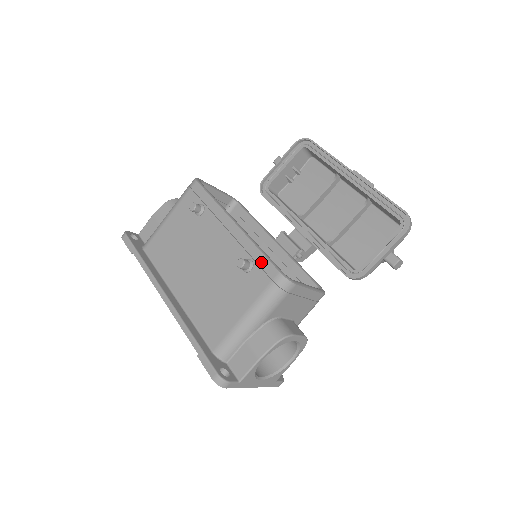
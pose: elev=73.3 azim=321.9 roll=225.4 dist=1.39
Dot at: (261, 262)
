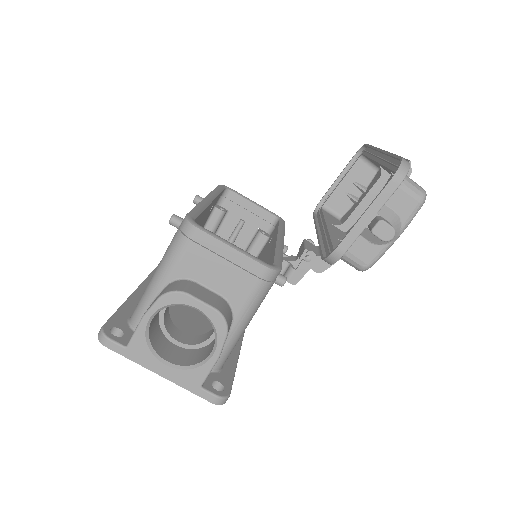
Dot at: occluded
